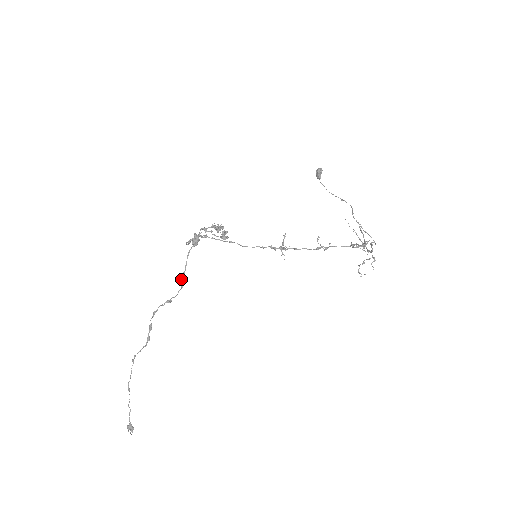
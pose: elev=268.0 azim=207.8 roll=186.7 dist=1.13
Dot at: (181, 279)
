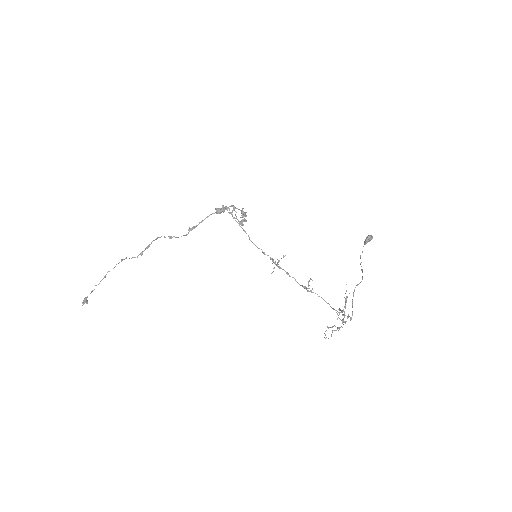
Dot at: (190, 229)
